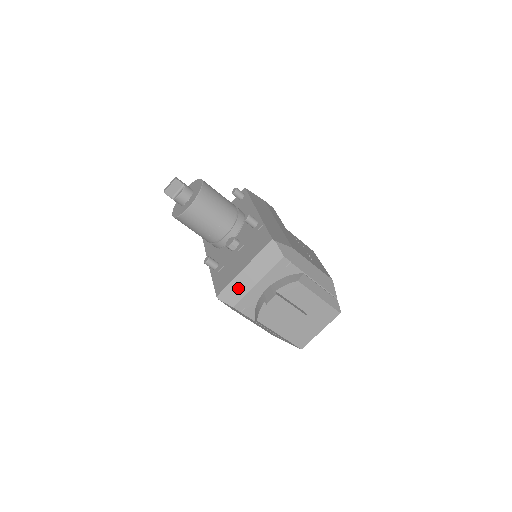
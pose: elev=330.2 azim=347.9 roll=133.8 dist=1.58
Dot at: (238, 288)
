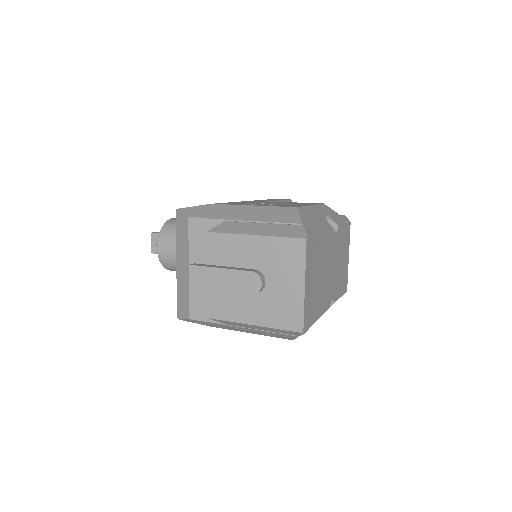
Dot at: (182, 291)
